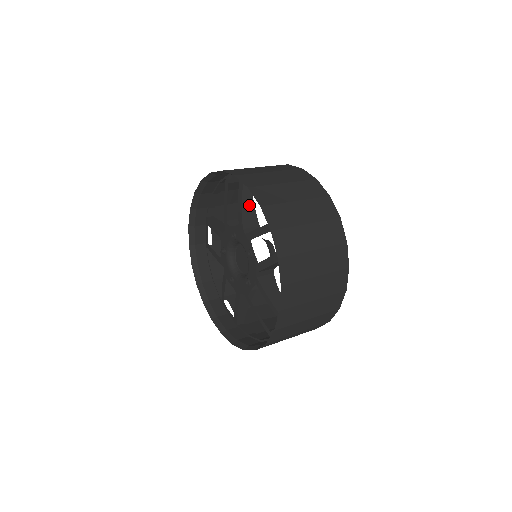
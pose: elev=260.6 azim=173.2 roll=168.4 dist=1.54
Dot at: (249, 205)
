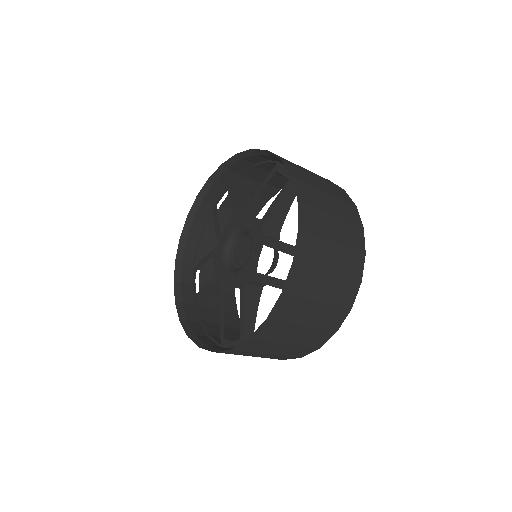
Dot at: (284, 209)
